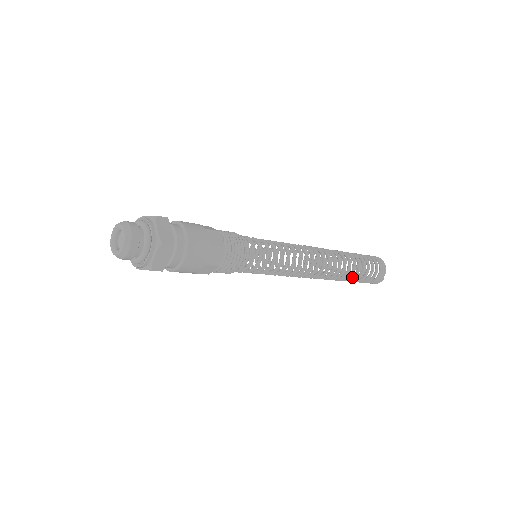
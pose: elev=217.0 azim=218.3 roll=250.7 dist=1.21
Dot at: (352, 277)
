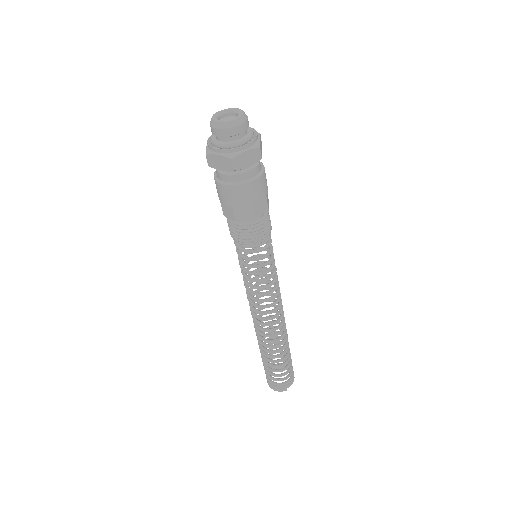
Dot at: (277, 360)
